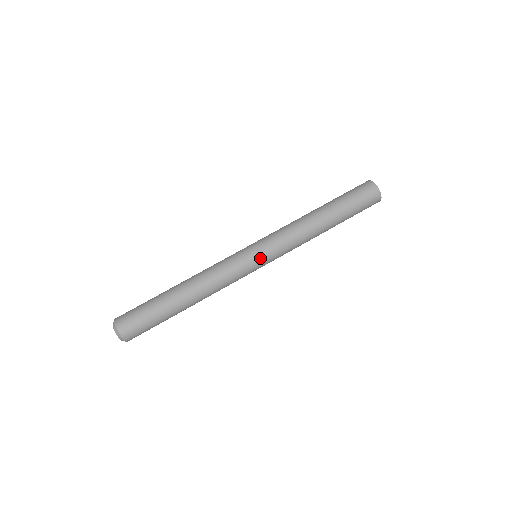
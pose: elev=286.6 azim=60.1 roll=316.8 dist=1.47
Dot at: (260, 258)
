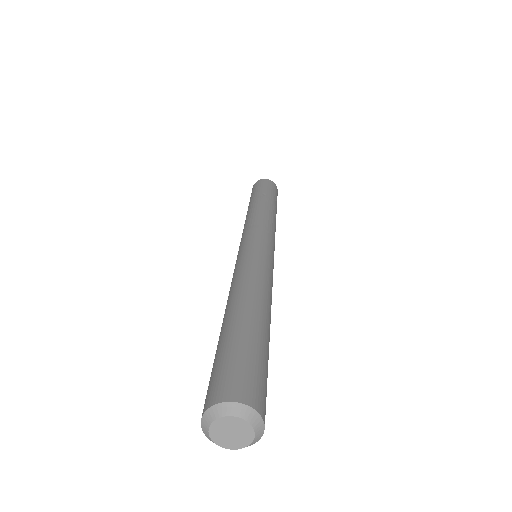
Dot at: (248, 241)
